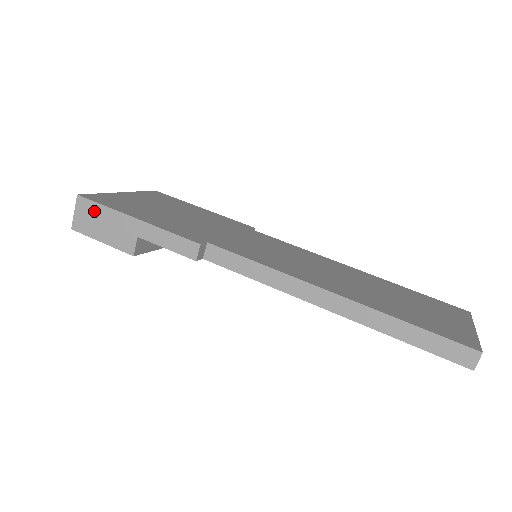
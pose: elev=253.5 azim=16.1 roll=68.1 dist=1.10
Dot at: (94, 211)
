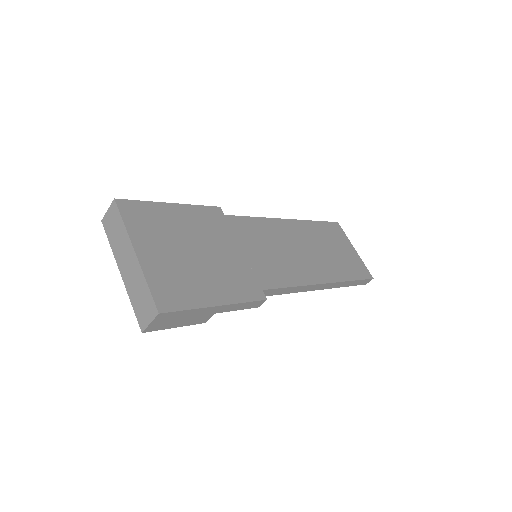
Dot at: (176, 316)
